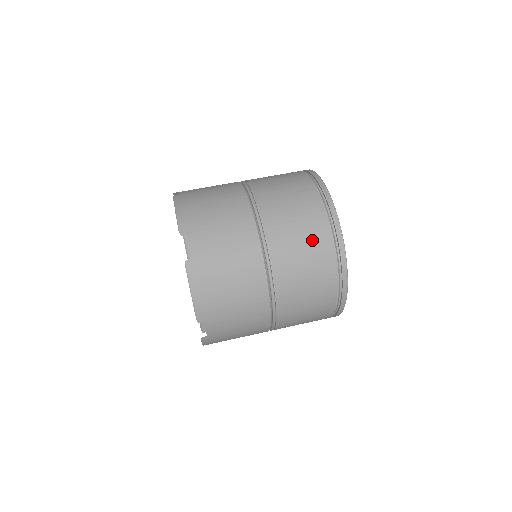
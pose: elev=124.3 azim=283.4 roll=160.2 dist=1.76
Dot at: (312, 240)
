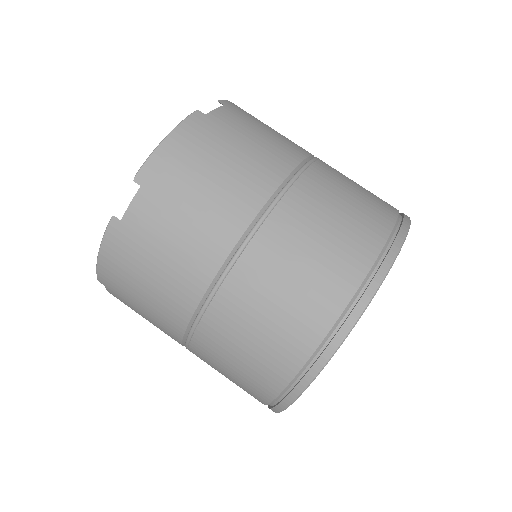
Dot at: (278, 338)
